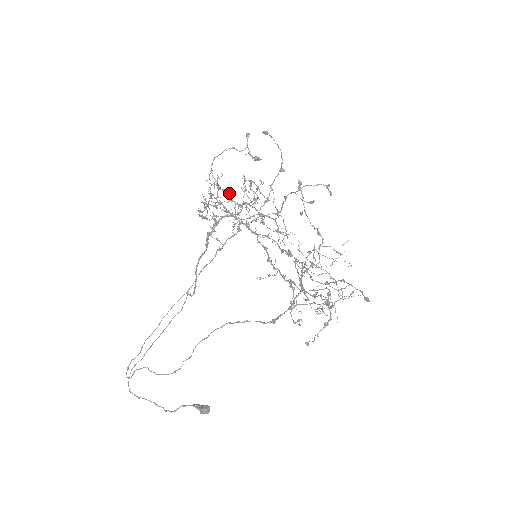
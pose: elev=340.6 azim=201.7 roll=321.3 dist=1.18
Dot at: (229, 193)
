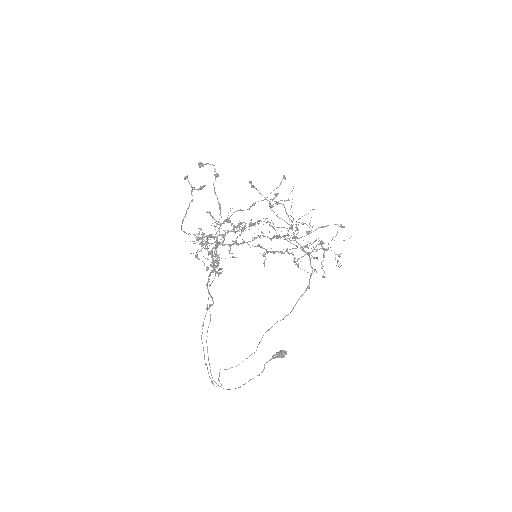
Dot at: occluded
